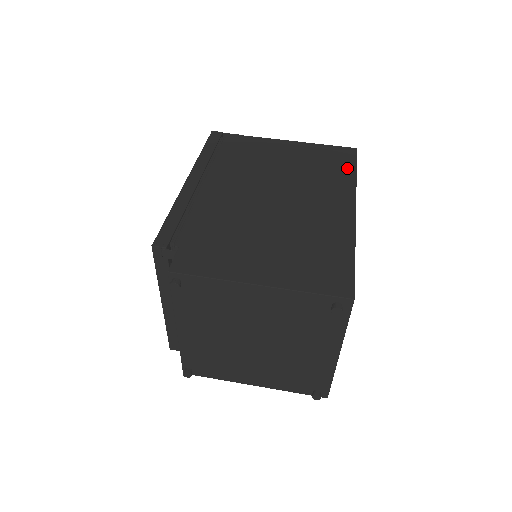
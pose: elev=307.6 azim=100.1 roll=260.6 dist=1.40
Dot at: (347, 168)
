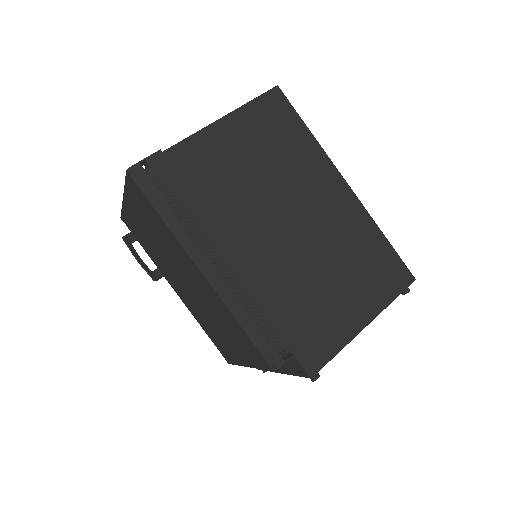
Dot at: (298, 129)
